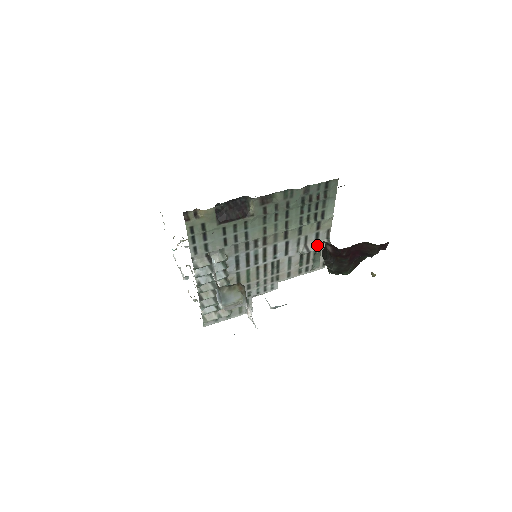
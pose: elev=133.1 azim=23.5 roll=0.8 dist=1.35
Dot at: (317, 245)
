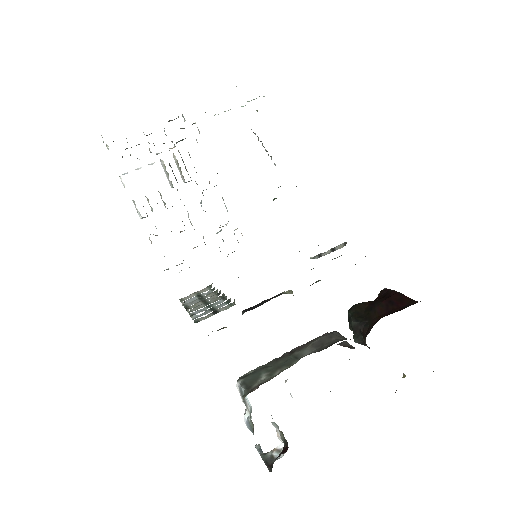
Dot at: (331, 250)
